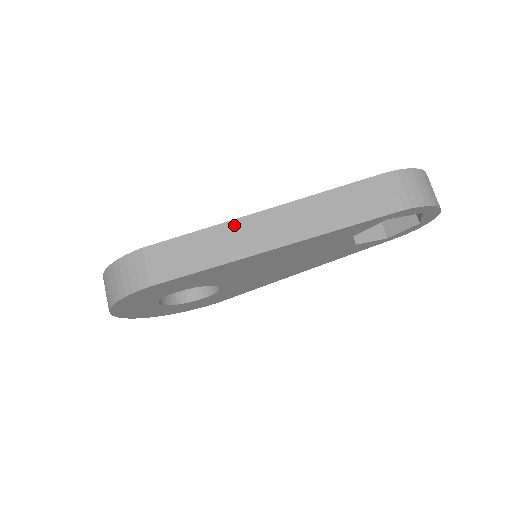
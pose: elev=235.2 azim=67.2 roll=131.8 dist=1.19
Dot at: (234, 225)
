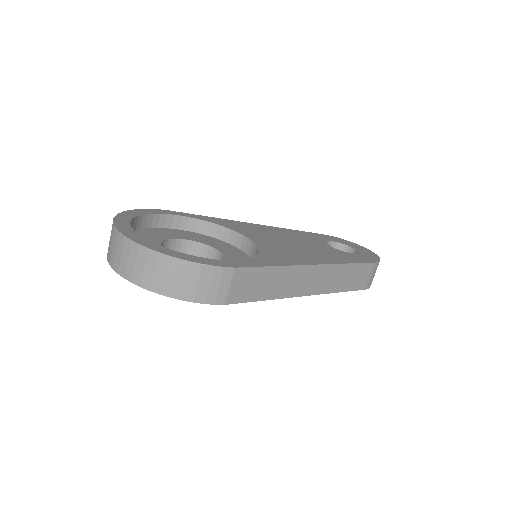
Dot at: (299, 270)
